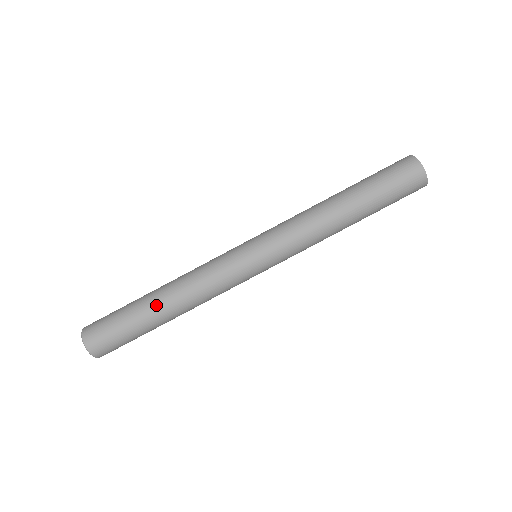
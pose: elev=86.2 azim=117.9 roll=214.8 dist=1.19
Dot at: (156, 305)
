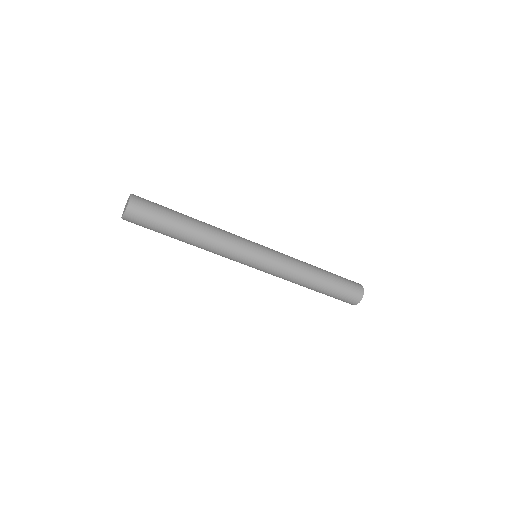
Dot at: (188, 231)
